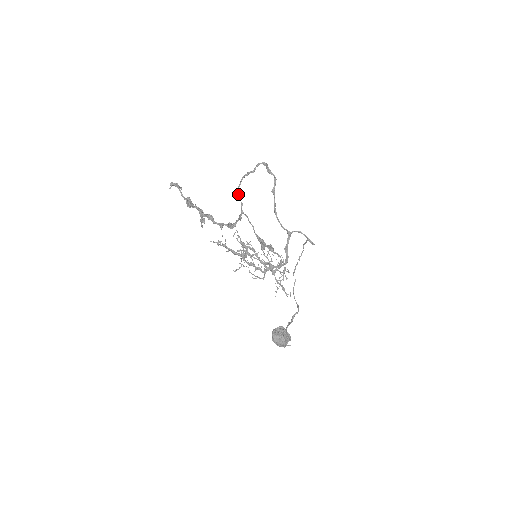
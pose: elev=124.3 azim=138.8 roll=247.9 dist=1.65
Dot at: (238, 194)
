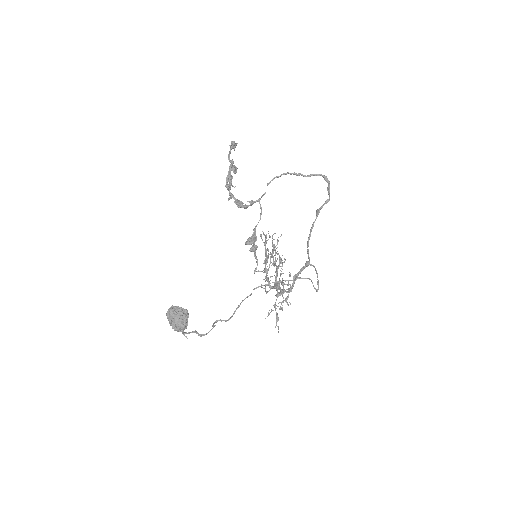
Dot at: occluded
